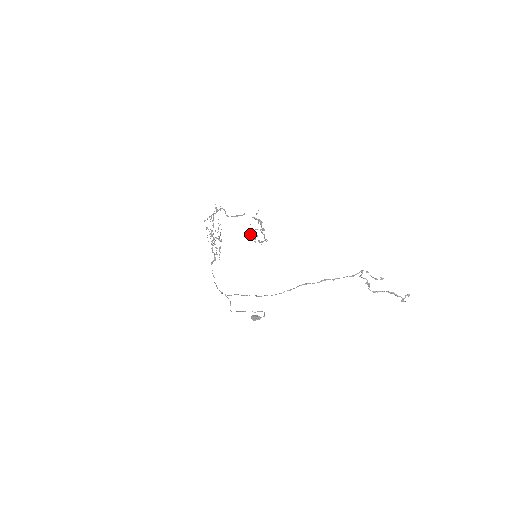
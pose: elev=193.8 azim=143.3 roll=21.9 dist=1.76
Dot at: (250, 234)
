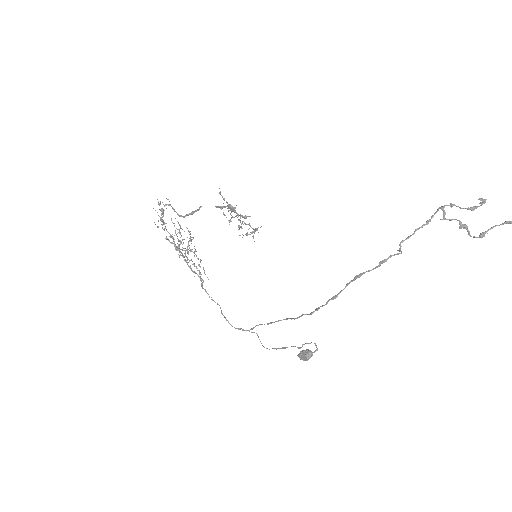
Dot at: occluded
